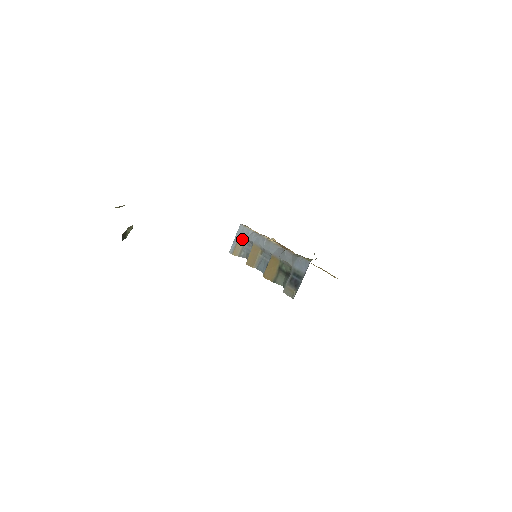
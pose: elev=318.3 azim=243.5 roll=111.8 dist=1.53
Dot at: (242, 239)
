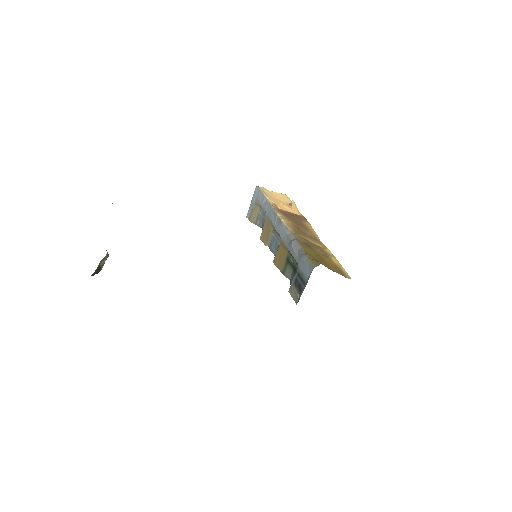
Dot at: (257, 205)
